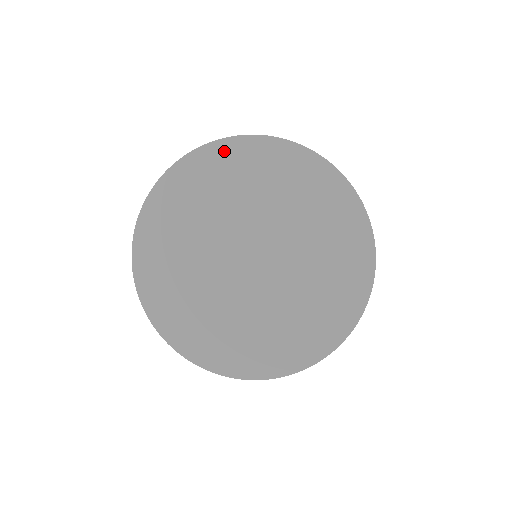
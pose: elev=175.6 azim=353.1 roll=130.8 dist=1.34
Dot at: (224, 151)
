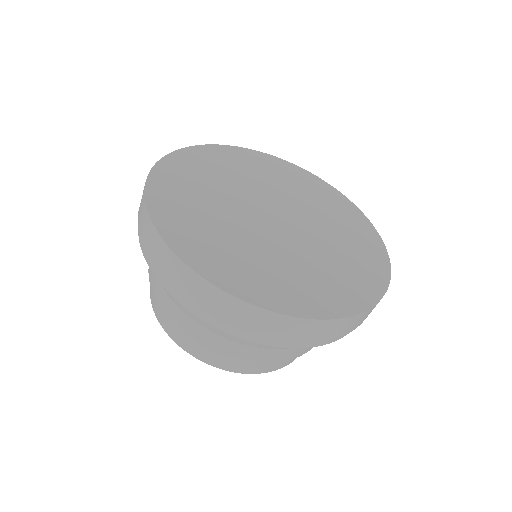
Dot at: (320, 184)
